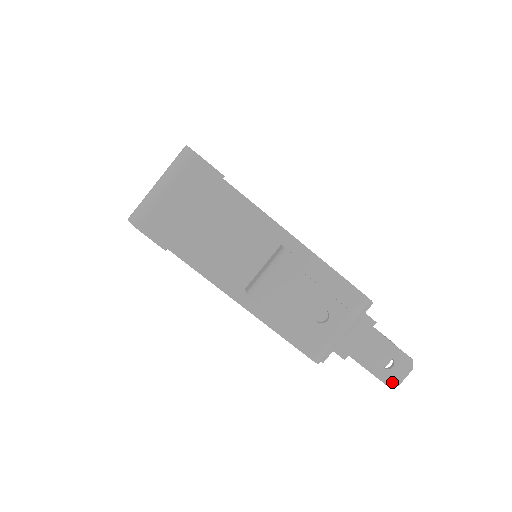
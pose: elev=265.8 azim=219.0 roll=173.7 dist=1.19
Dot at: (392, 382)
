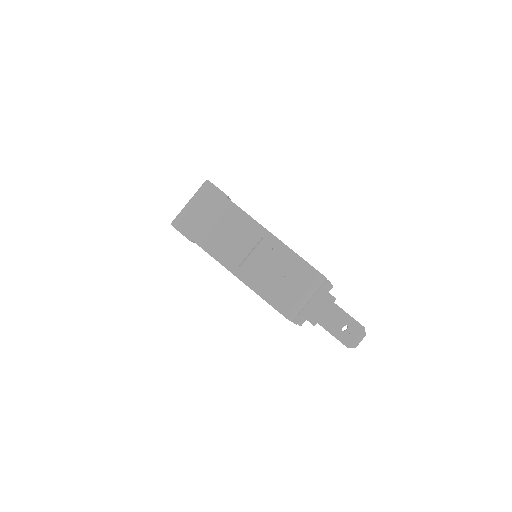
Dot at: (350, 344)
